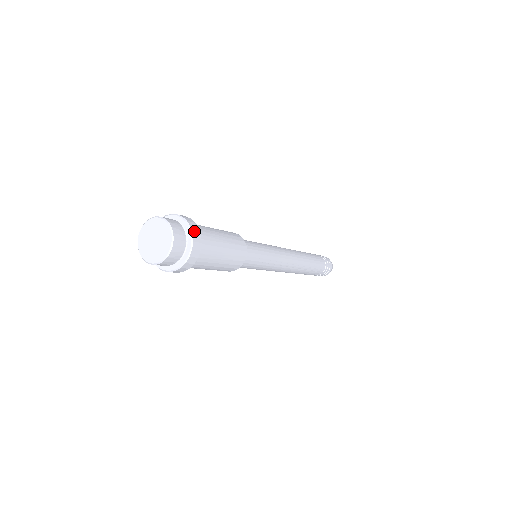
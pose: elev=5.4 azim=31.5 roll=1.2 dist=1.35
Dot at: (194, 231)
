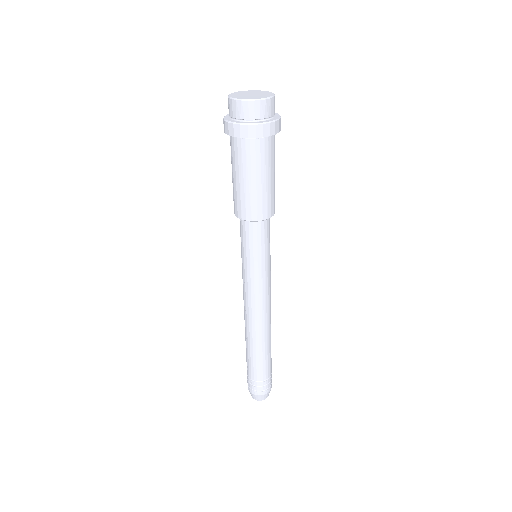
Dot at: occluded
